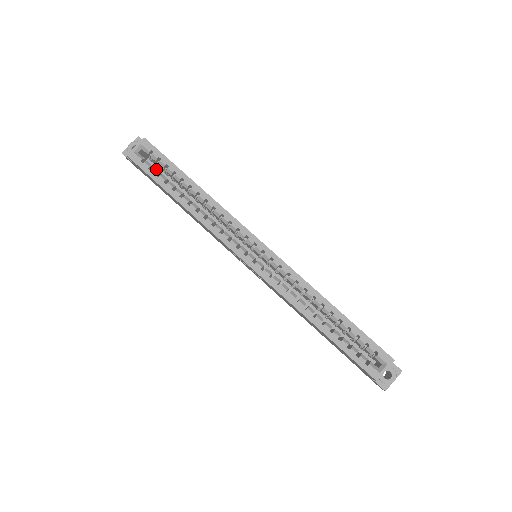
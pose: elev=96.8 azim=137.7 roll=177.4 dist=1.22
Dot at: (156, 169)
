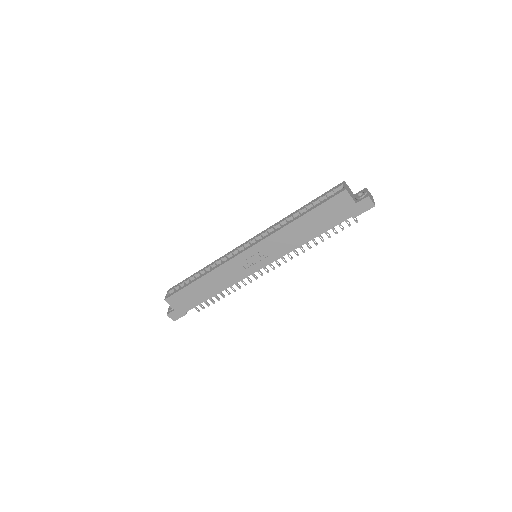
Dot at: occluded
